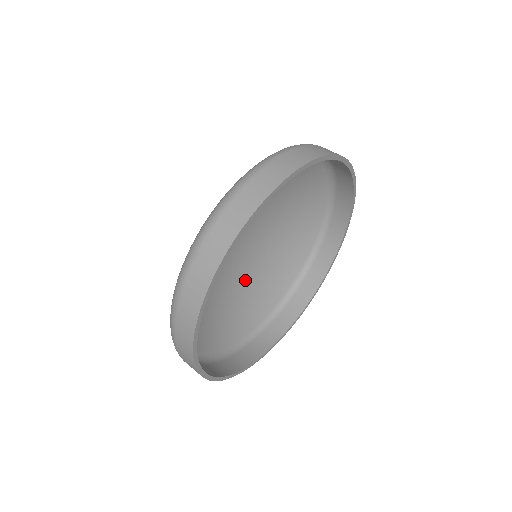
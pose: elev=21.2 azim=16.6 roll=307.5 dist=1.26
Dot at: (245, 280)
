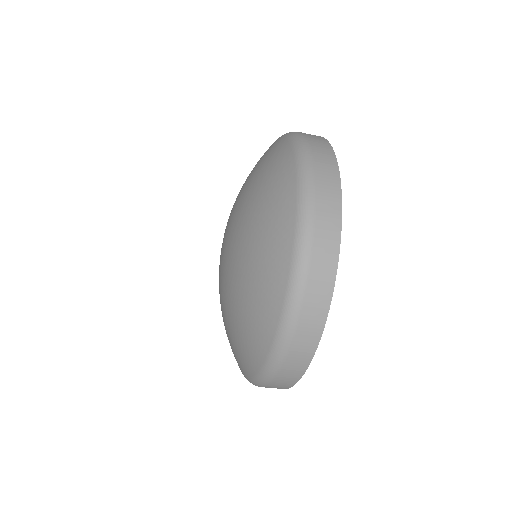
Dot at: occluded
